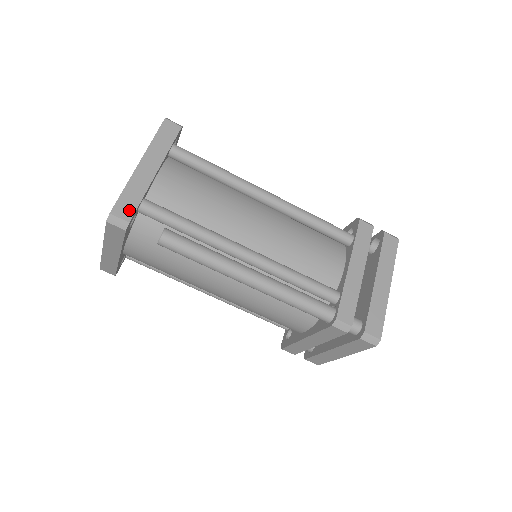
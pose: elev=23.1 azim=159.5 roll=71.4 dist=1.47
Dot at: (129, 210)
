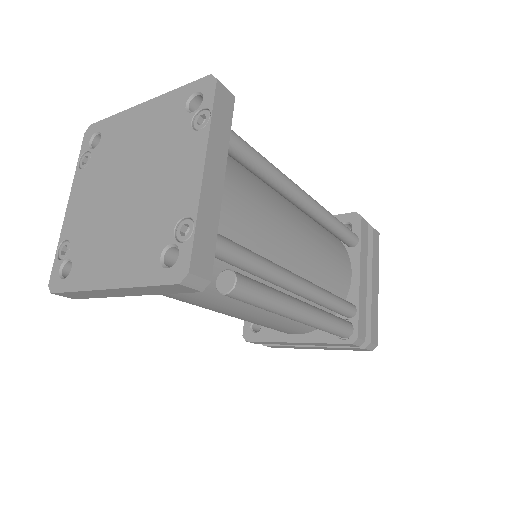
Dot at: (207, 260)
